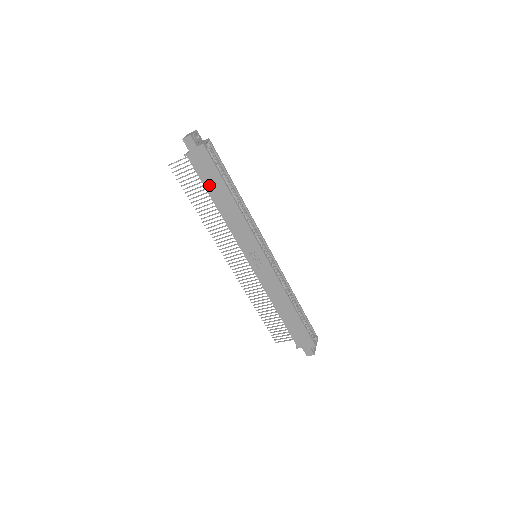
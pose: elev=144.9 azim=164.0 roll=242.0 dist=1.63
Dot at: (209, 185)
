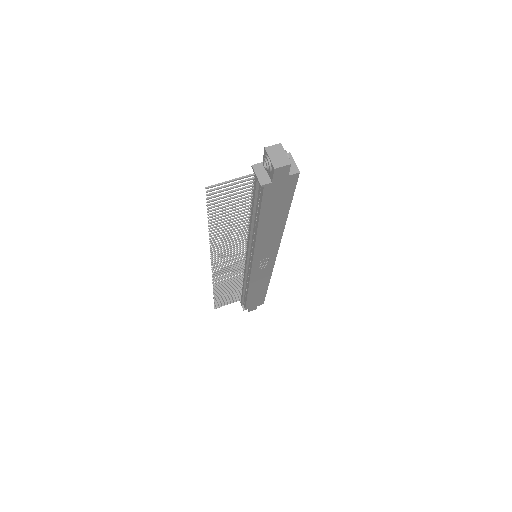
Dot at: (267, 212)
